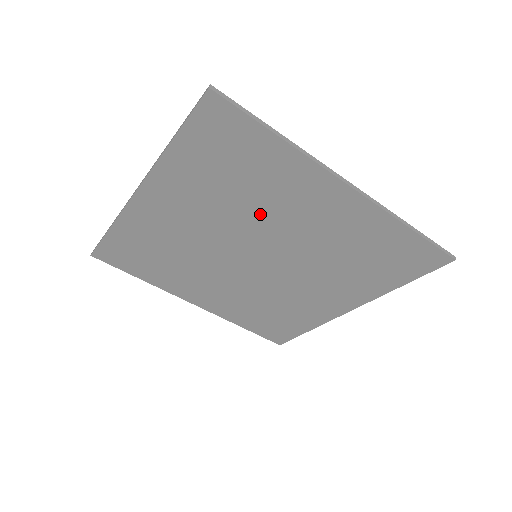
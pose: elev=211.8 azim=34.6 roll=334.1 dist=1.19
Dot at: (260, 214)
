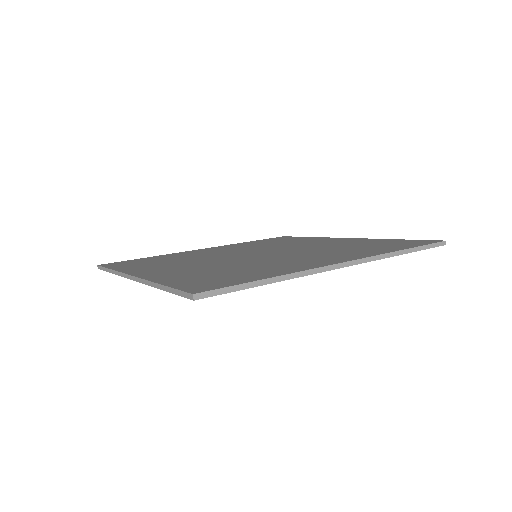
Dot at: occluded
